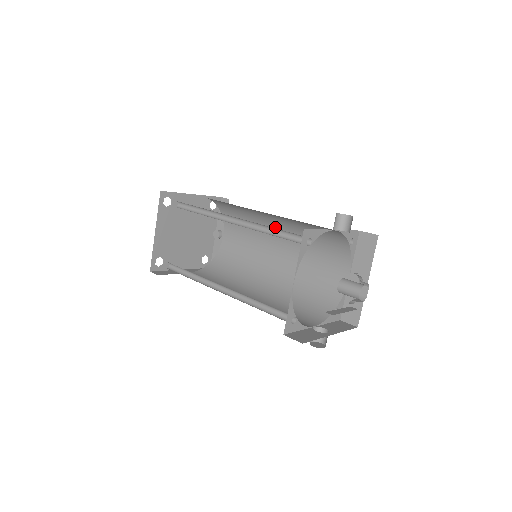
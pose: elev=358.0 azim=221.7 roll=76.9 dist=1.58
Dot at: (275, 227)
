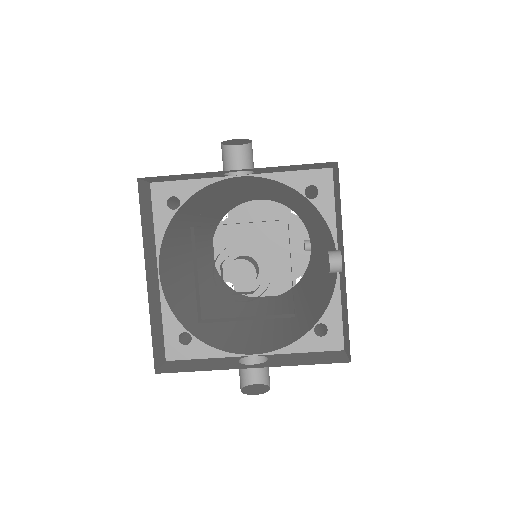
Dot at: (302, 211)
